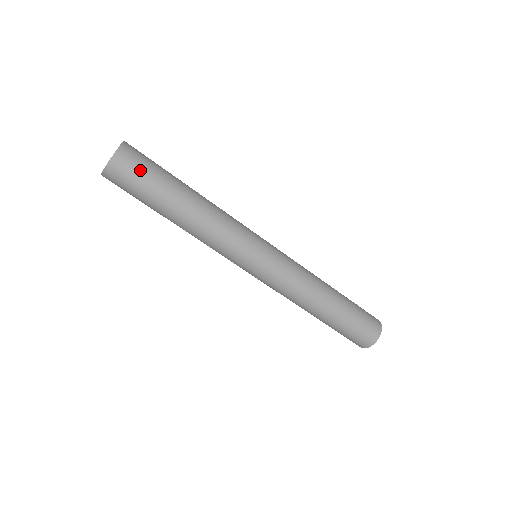
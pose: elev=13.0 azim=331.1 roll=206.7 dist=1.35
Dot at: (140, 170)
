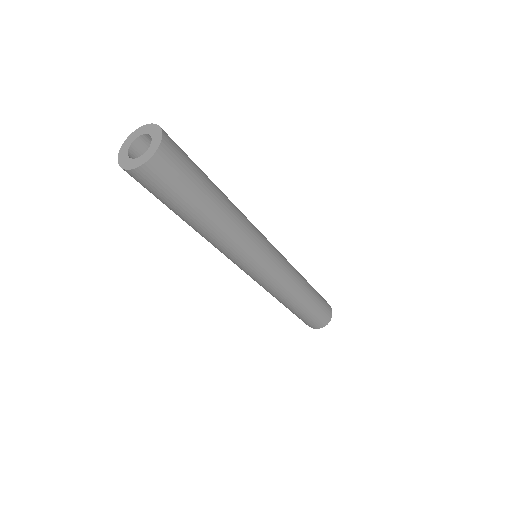
Dot at: (185, 157)
